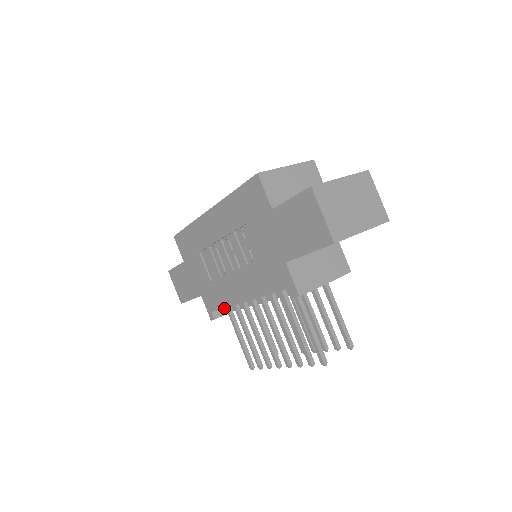
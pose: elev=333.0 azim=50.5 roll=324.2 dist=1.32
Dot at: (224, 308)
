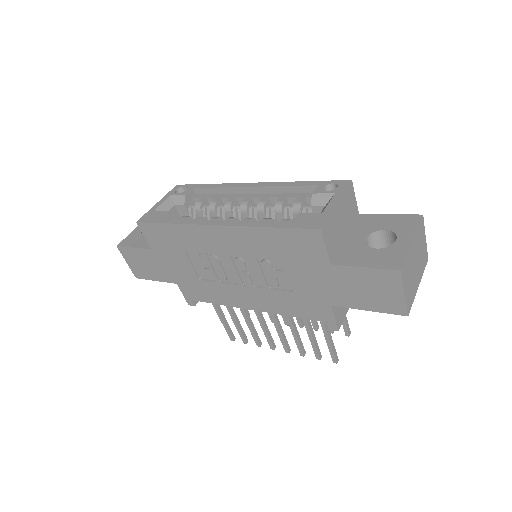
Dot at: occluded
